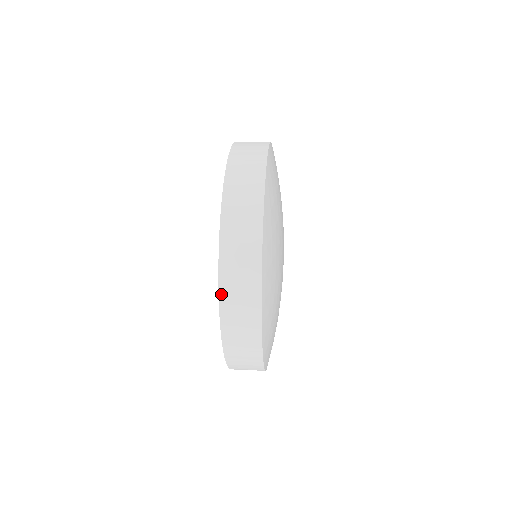
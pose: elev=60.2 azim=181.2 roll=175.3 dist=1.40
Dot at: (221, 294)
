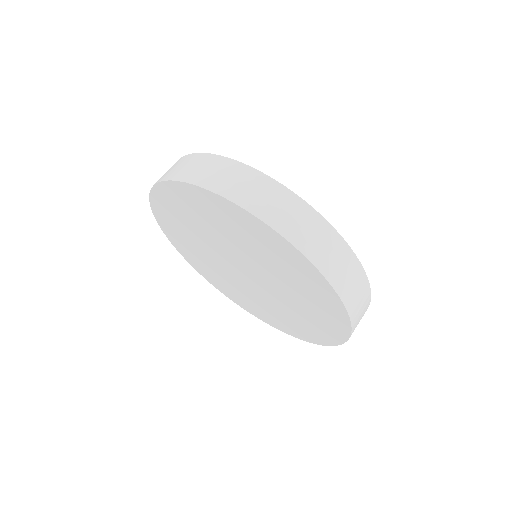
Dot at: (351, 317)
